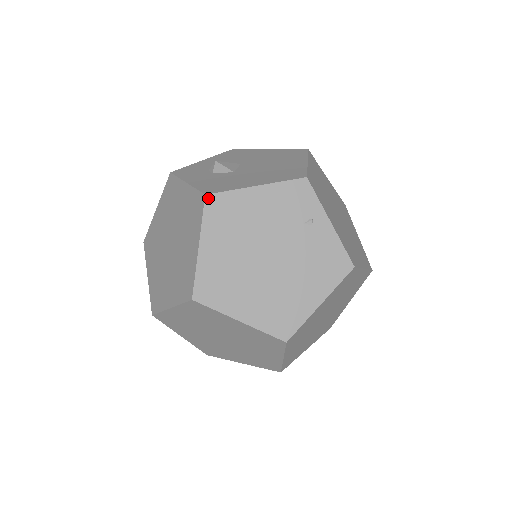
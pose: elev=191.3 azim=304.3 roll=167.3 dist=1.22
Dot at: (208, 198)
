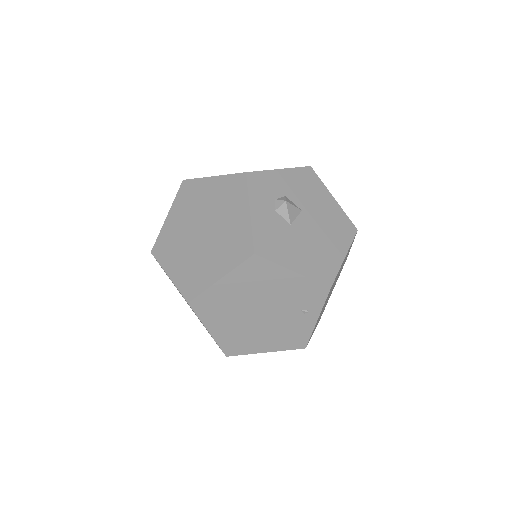
Dot at: (254, 257)
